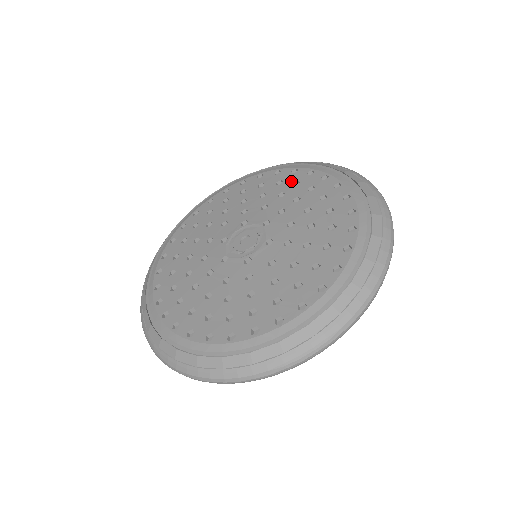
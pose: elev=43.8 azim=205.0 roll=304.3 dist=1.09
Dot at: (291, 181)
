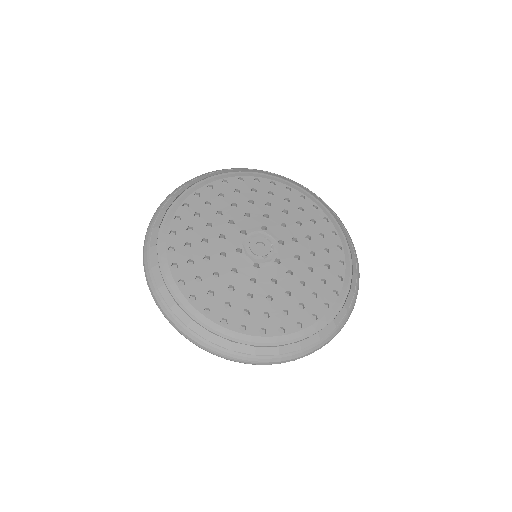
Dot at: (248, 189)
